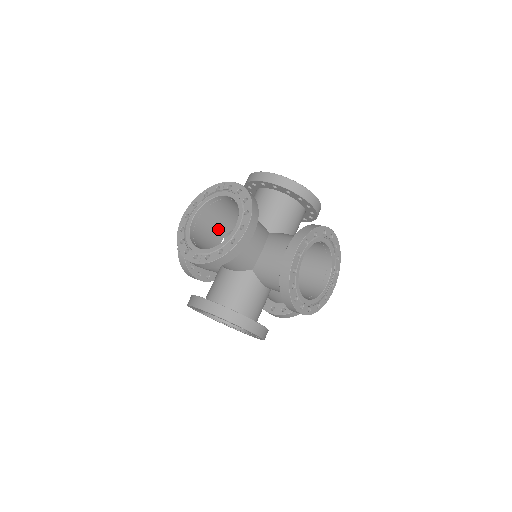
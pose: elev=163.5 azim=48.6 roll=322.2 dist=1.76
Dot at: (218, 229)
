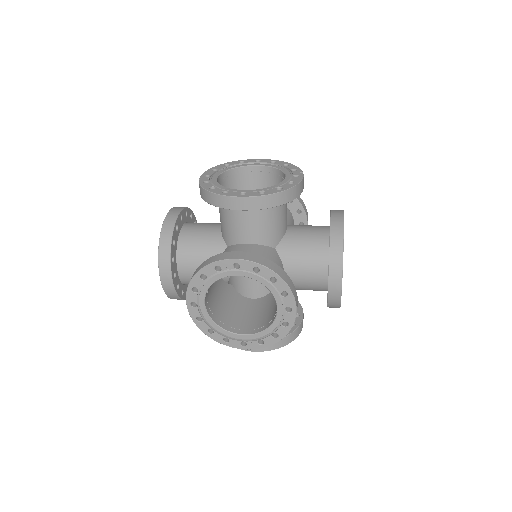
Dot at: occluded
